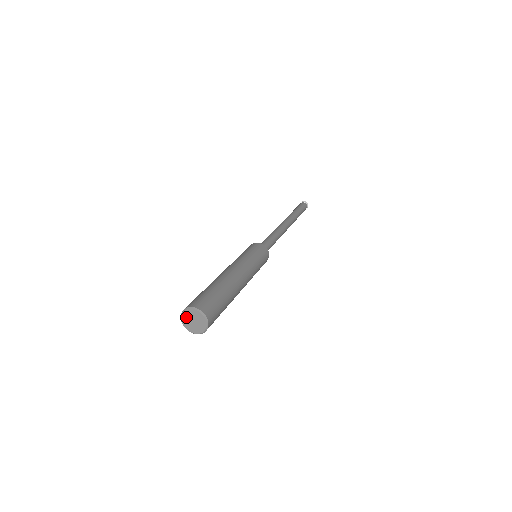
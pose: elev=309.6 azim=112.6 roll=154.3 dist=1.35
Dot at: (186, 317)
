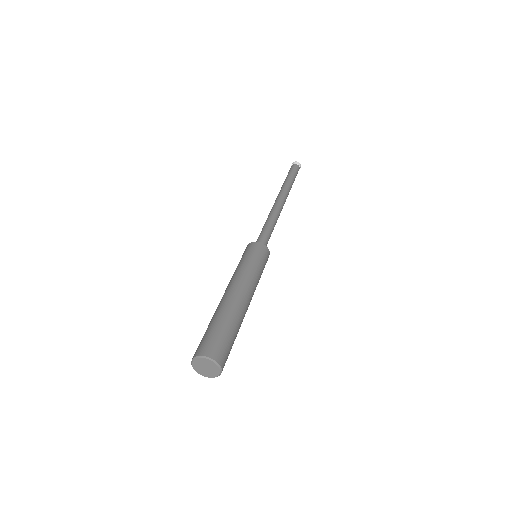
Dot at: (198, 363)
